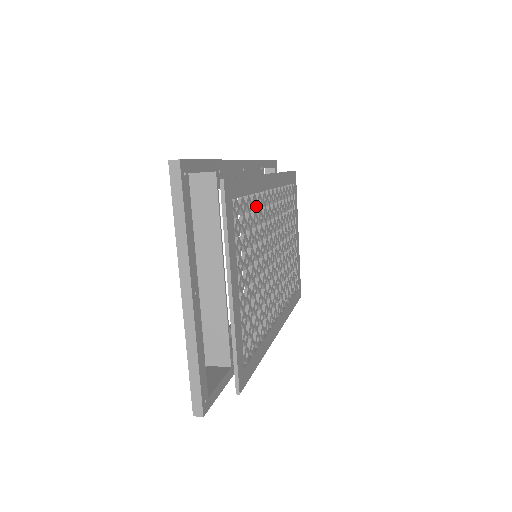
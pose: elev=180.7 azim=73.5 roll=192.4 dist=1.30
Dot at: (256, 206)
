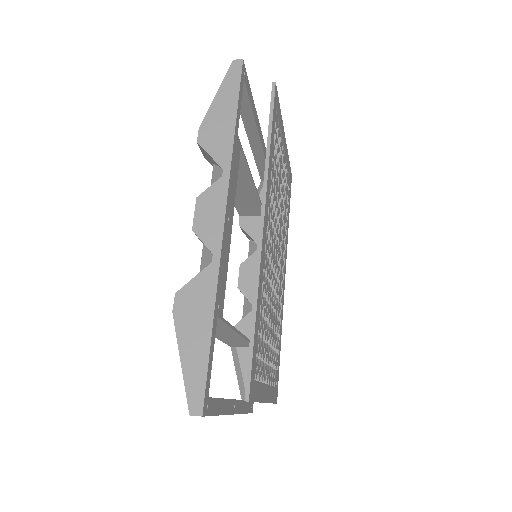
Dot at: (263, 299)
